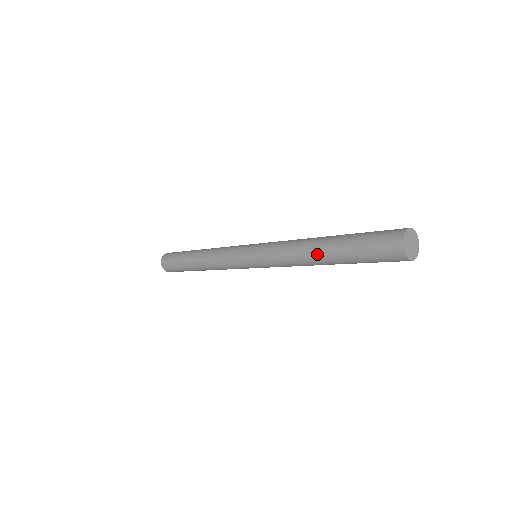
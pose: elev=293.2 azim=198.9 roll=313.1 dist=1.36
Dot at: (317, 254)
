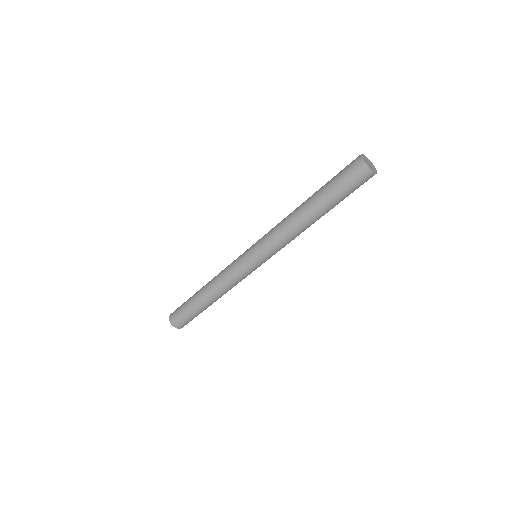
Dot at: (311, 218)
